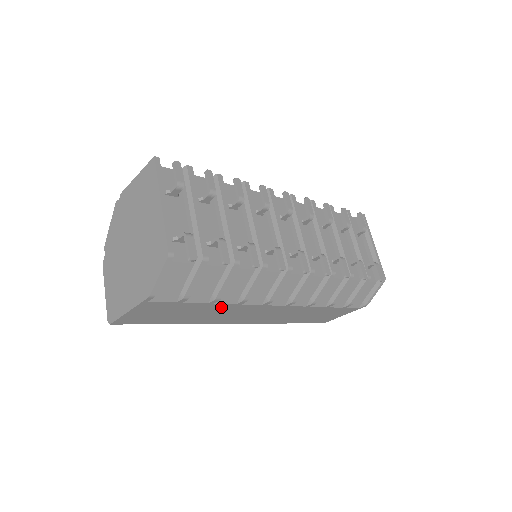
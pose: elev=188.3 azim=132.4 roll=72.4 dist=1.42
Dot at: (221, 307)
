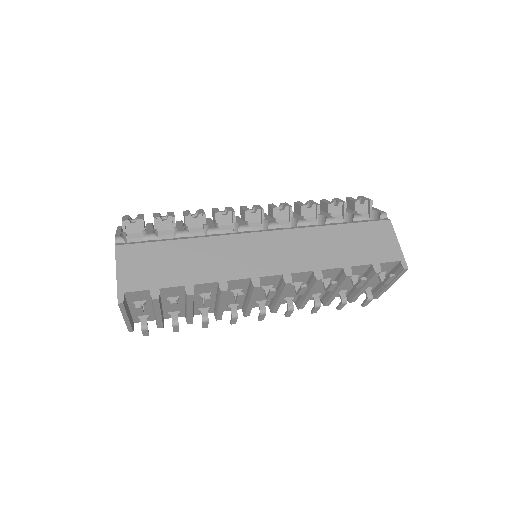
Dot at: occluded
